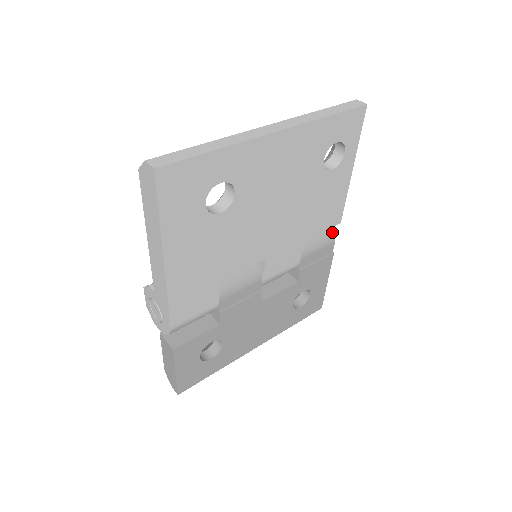
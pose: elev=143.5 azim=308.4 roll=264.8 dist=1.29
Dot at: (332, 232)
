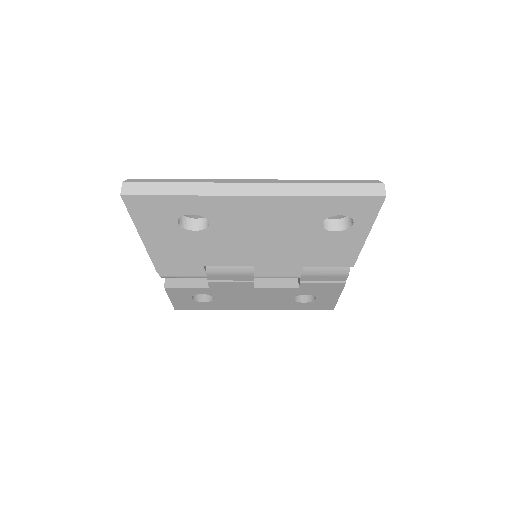
Dot at: (347, 267)
